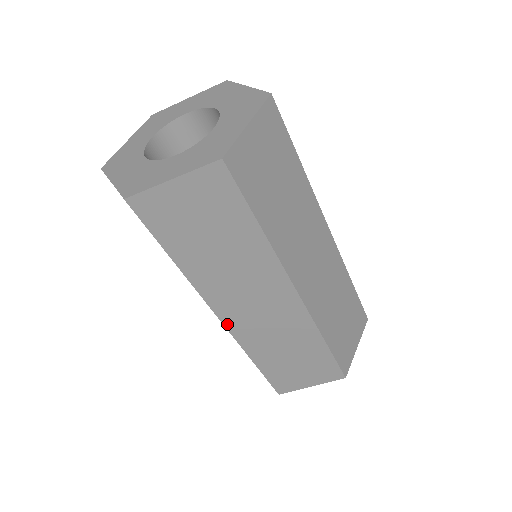
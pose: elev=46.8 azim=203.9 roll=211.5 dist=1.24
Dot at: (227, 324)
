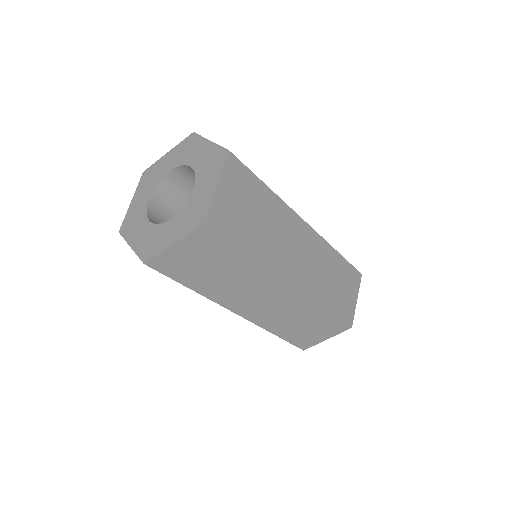
Dot at: occluded
